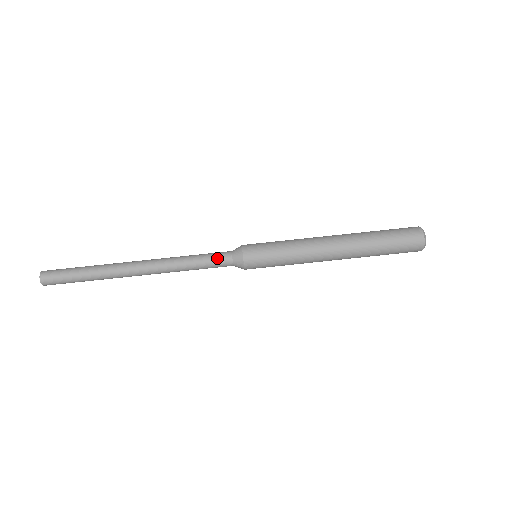
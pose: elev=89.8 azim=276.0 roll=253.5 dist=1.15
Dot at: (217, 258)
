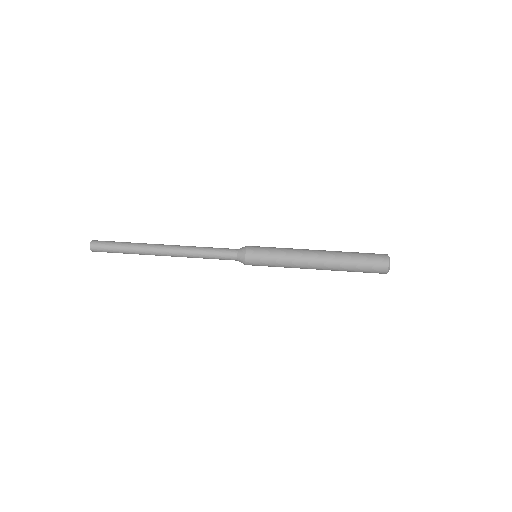
Dot at: (226, 253)
